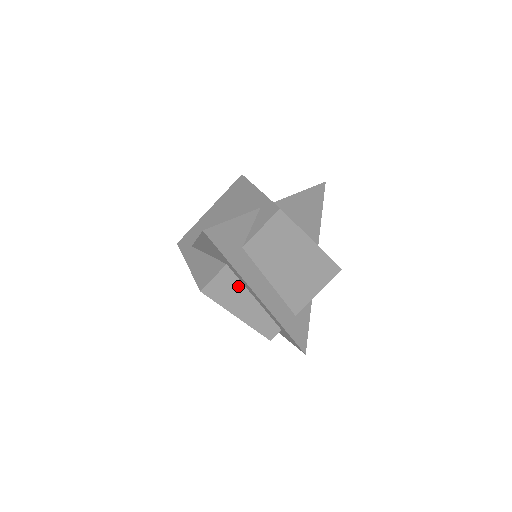
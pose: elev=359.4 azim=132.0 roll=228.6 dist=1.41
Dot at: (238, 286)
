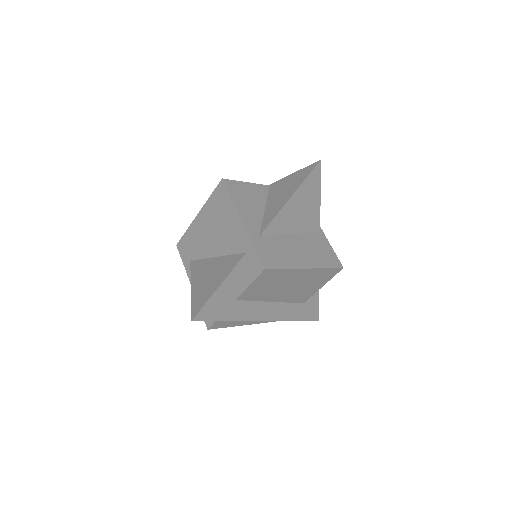
Dot at: occluded
